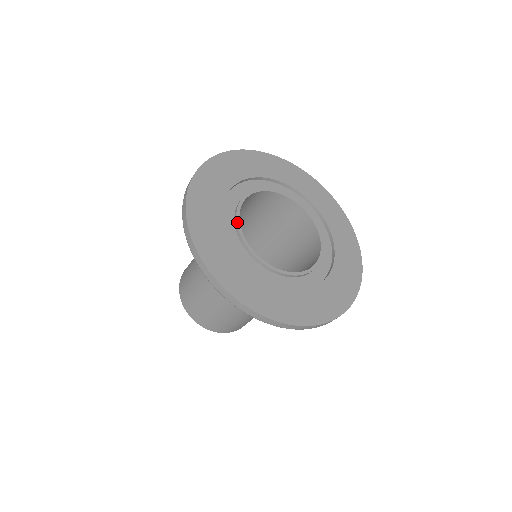
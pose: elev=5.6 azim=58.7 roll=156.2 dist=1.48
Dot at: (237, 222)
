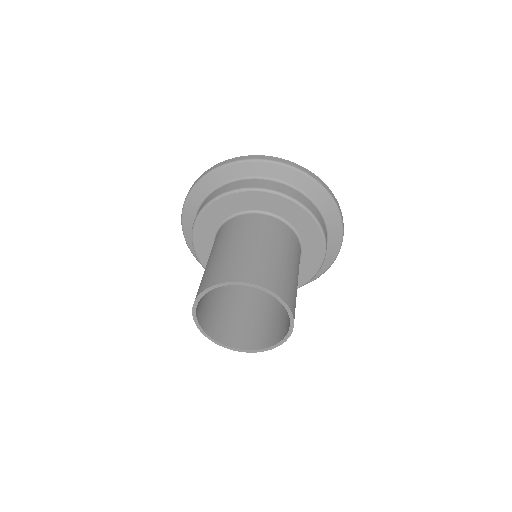
Dot at: occluded
